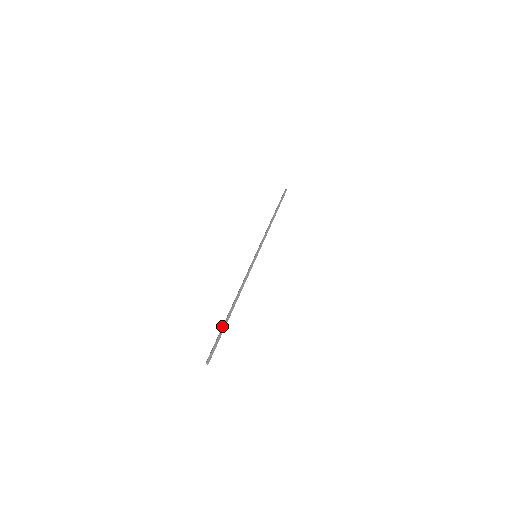
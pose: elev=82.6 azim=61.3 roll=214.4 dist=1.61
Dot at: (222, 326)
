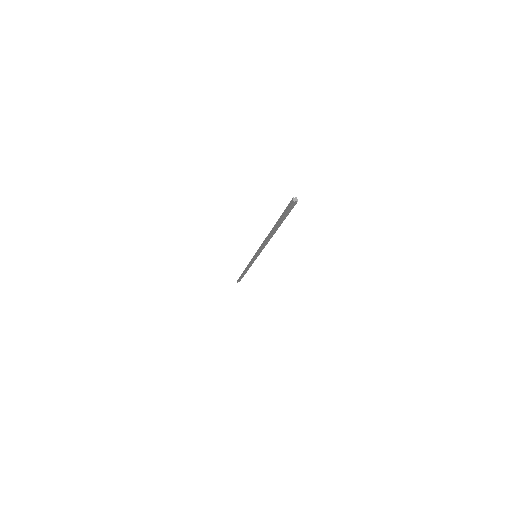
Dot at: (277, 222)
